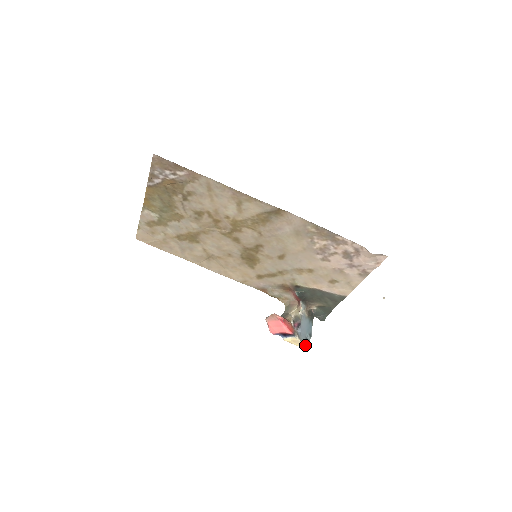
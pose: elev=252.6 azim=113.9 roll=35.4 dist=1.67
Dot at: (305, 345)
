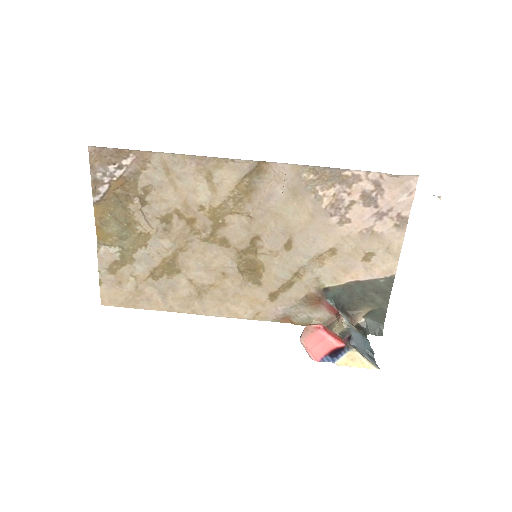
Dot at: (370, 361)
